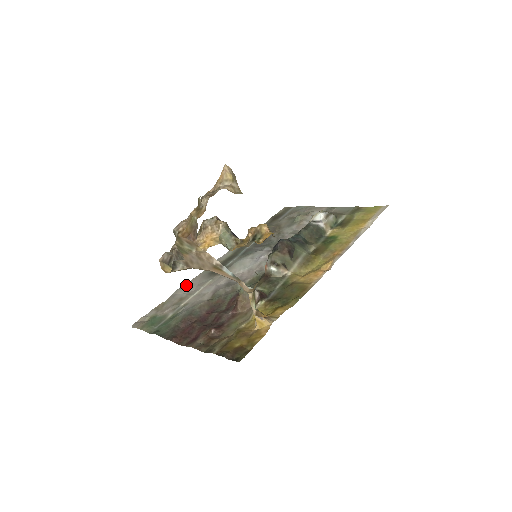
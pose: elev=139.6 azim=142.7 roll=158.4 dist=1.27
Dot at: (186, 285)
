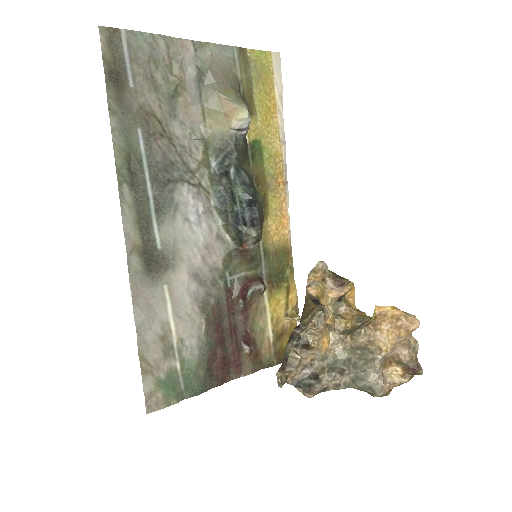
Dot at: (137, 314)
